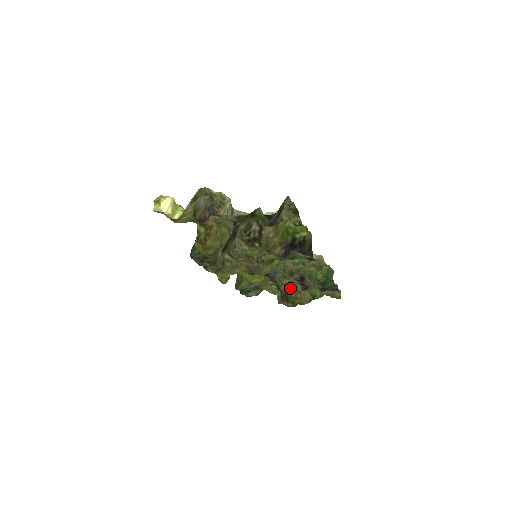
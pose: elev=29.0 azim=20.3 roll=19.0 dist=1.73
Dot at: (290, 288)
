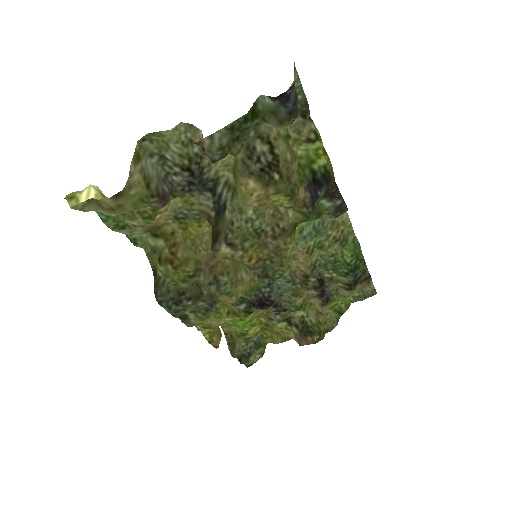
Dot at: (306, 313)
